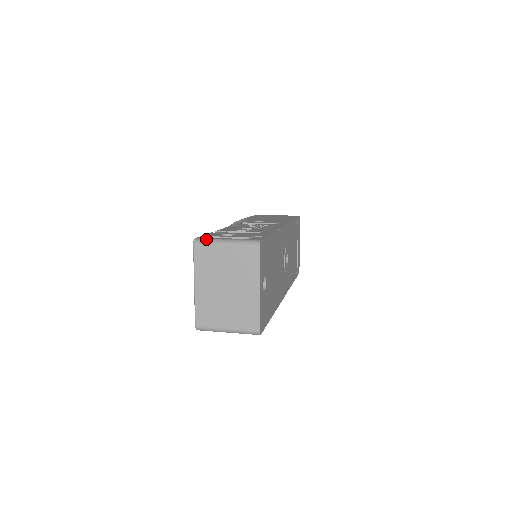
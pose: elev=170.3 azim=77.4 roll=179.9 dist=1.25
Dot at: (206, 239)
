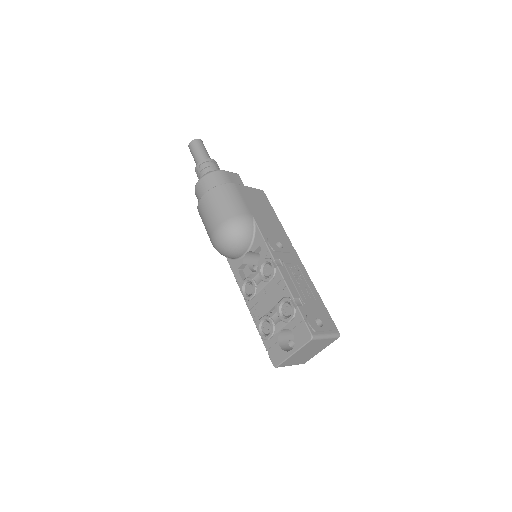
Dot at: (318, 336)
